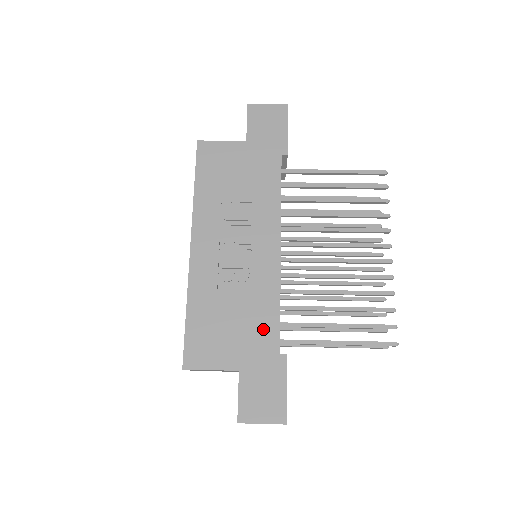
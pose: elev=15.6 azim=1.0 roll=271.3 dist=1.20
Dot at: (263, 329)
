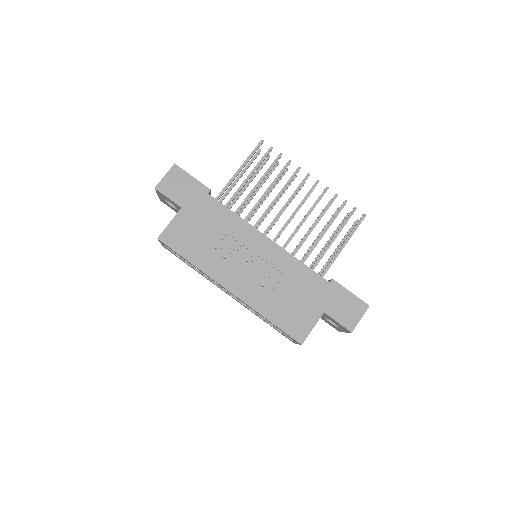
Dot at: (310, 282)
